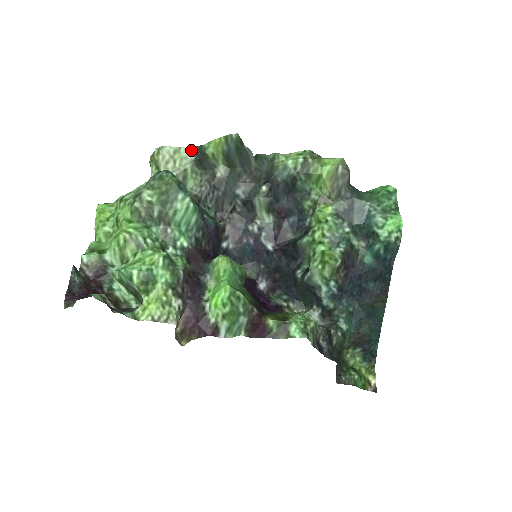
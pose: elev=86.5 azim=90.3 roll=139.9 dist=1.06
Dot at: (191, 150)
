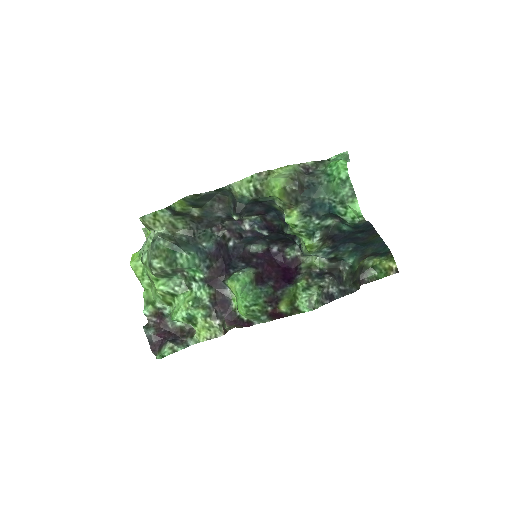
Dot at: (164, 209)
